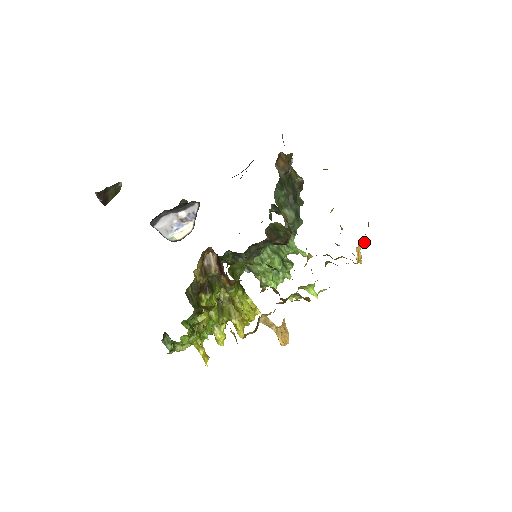
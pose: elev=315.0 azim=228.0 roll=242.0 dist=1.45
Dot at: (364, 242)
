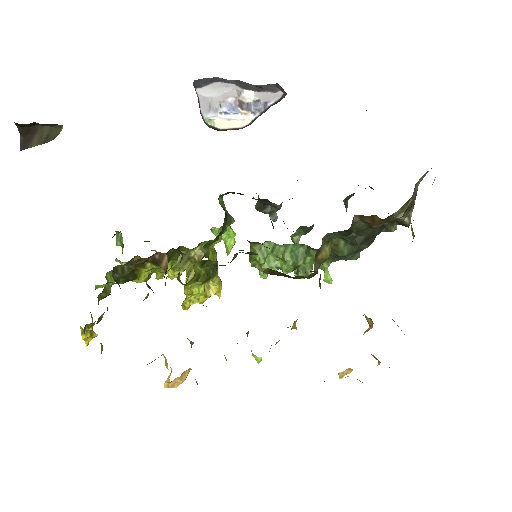
Dot at: occluded
